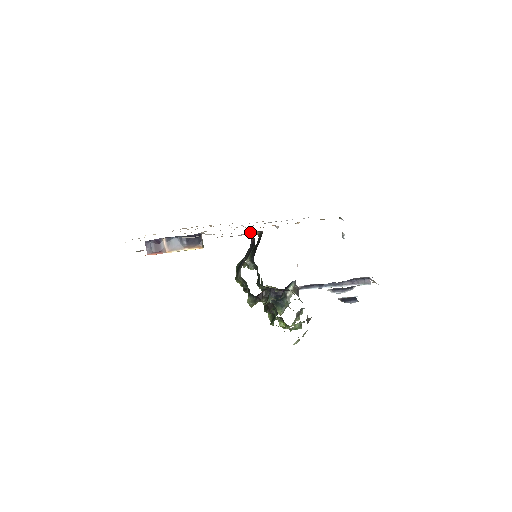
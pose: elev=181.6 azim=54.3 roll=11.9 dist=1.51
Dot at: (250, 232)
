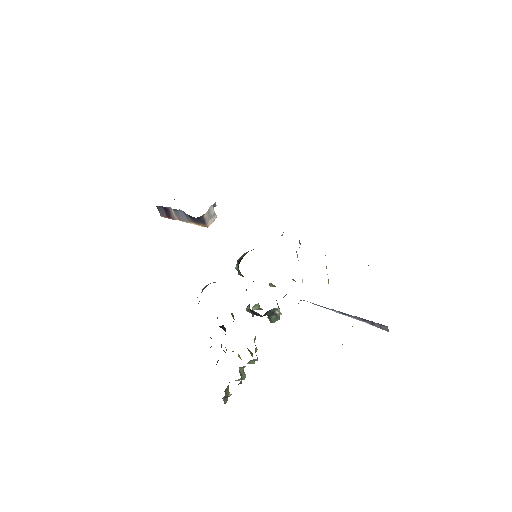
Dot at: occluded
